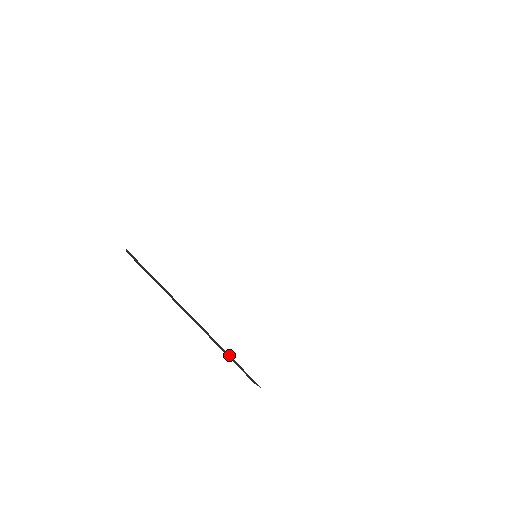
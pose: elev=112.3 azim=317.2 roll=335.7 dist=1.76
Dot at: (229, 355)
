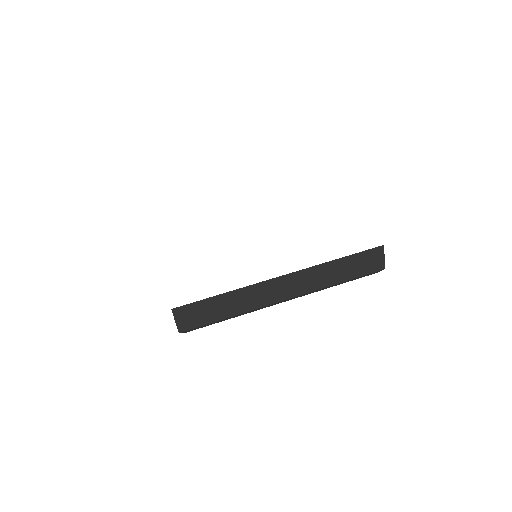
Dot at: occluded
